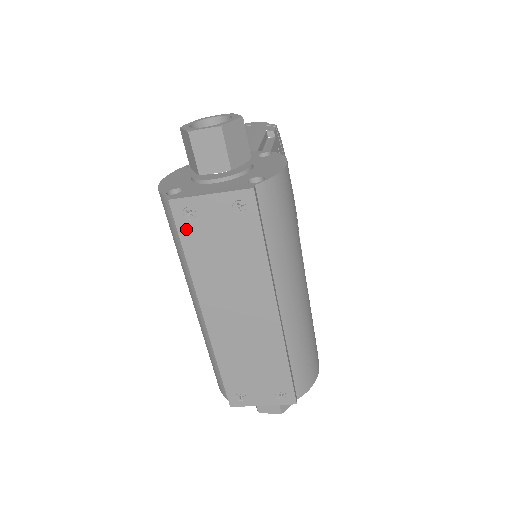
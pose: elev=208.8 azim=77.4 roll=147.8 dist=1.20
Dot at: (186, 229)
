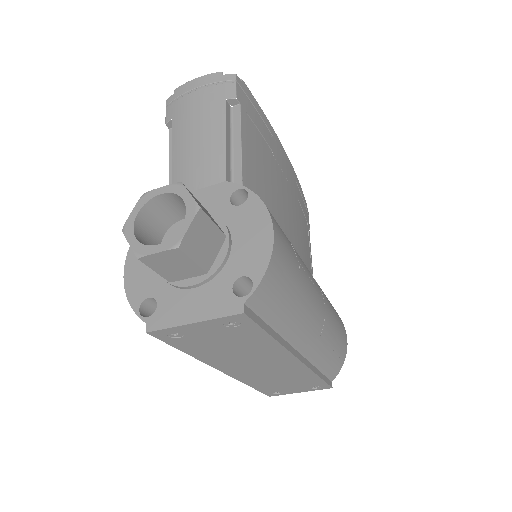
Dot at: (177, 342)
